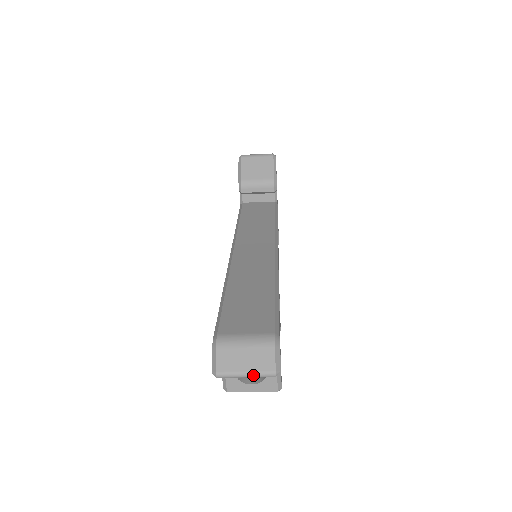
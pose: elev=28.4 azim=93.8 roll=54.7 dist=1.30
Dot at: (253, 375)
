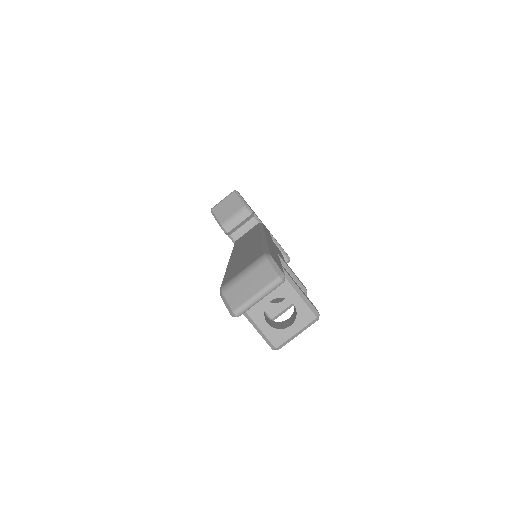
Dot at: (263, 292)
